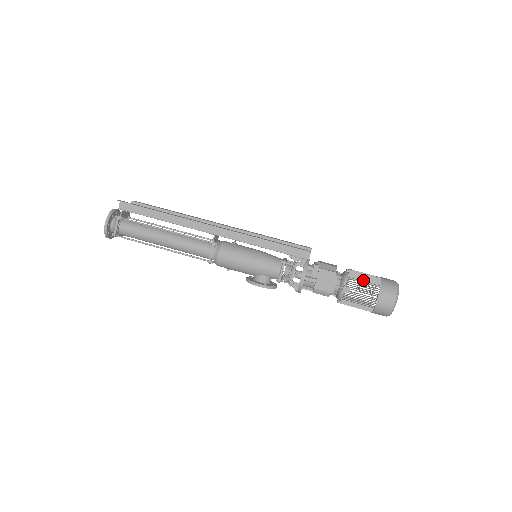
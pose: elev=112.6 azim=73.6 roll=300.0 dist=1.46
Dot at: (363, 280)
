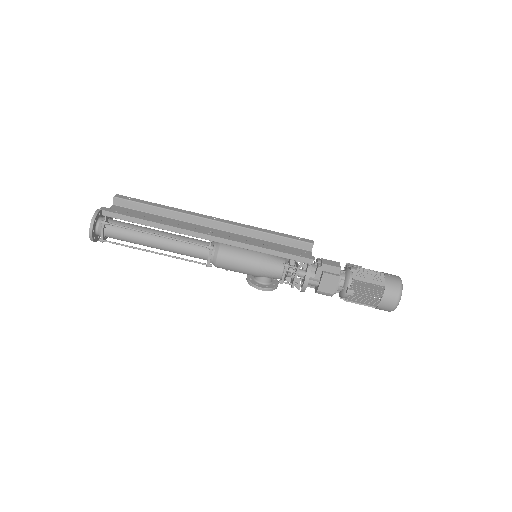
Dot at: (367, 282)
